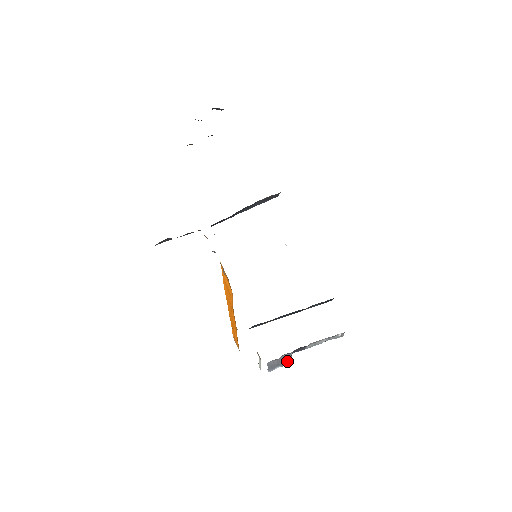
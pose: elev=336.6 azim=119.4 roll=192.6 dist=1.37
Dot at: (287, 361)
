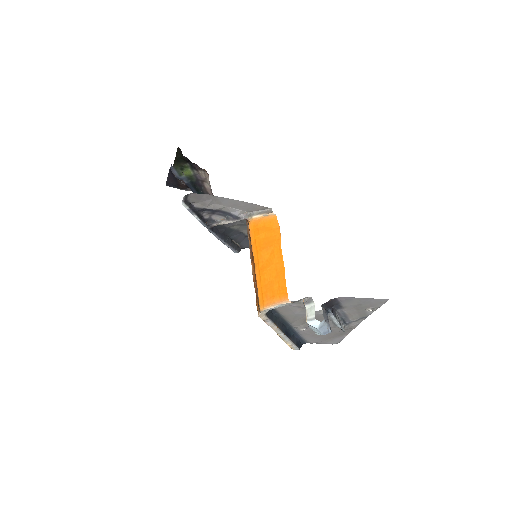
Dot at: (328, 322)
